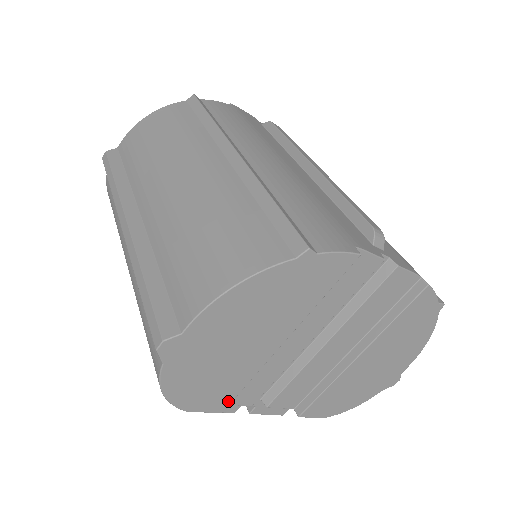
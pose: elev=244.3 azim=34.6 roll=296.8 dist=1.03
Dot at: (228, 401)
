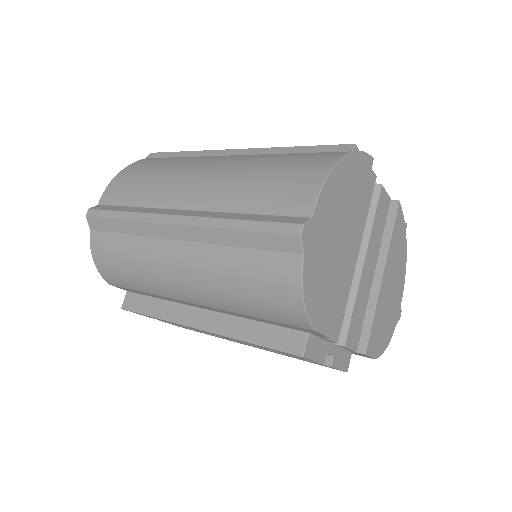
Dot at: (333, 320)
